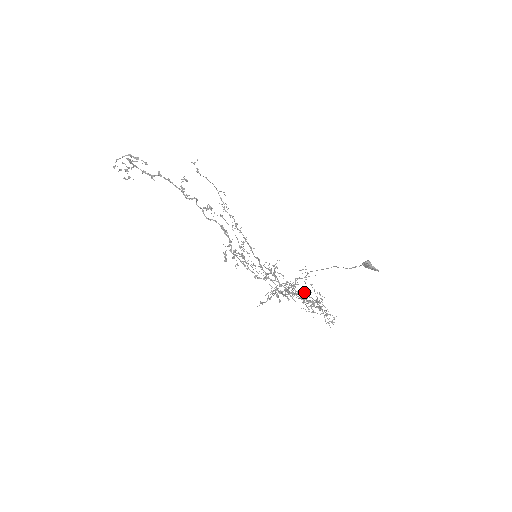
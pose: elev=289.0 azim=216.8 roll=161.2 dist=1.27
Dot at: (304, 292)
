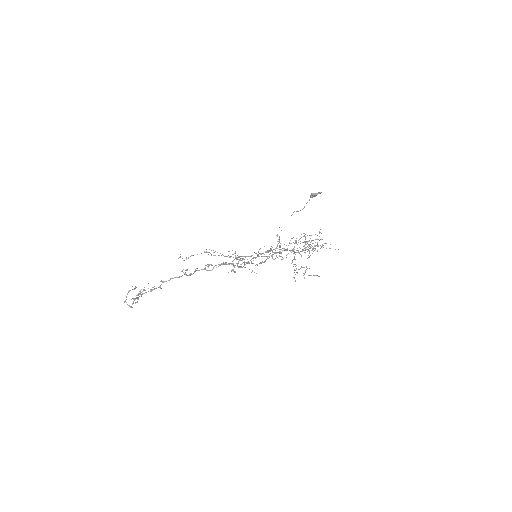
Dot at: occluded
